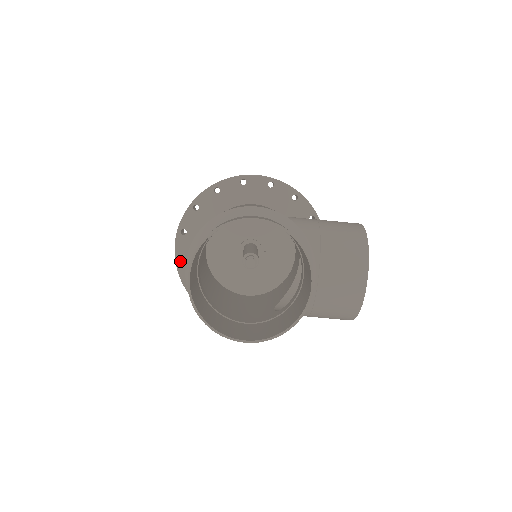
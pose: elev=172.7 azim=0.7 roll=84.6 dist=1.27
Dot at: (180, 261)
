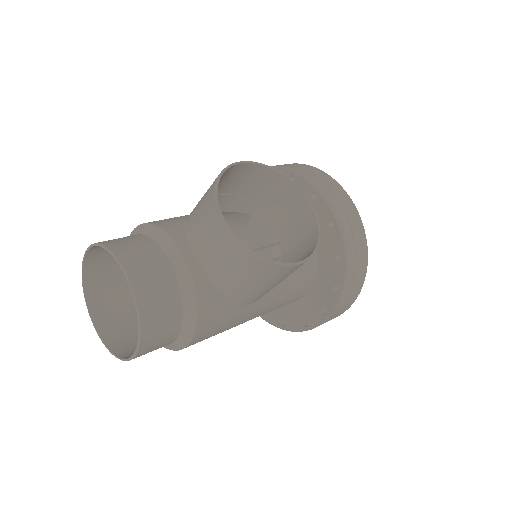
Dot at: occluded
